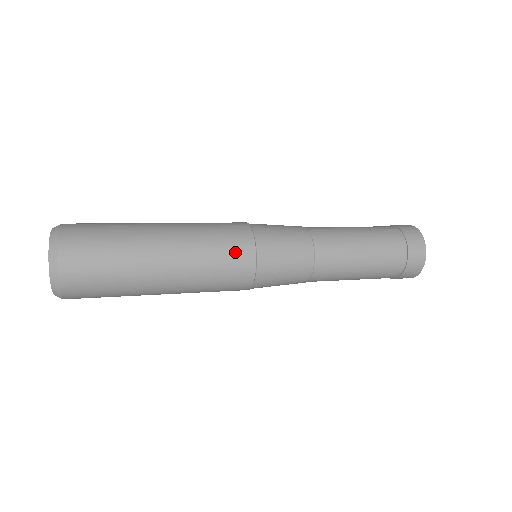
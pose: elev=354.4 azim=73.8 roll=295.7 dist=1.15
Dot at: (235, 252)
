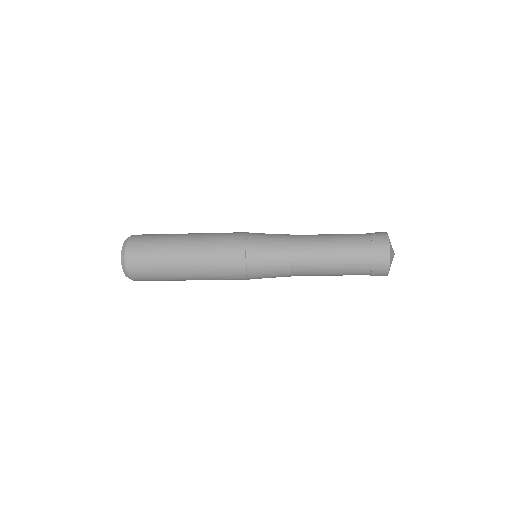
Dot at: (231, 267)
